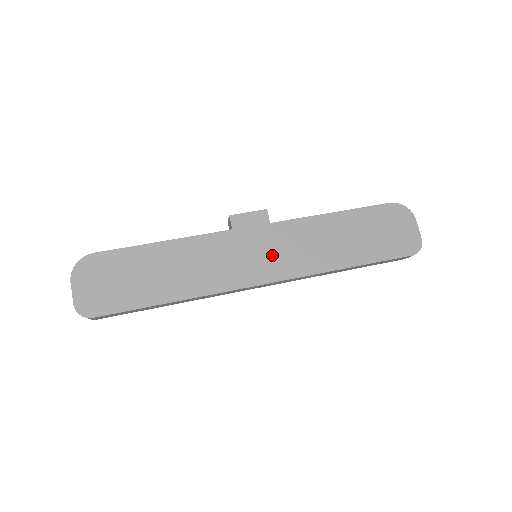
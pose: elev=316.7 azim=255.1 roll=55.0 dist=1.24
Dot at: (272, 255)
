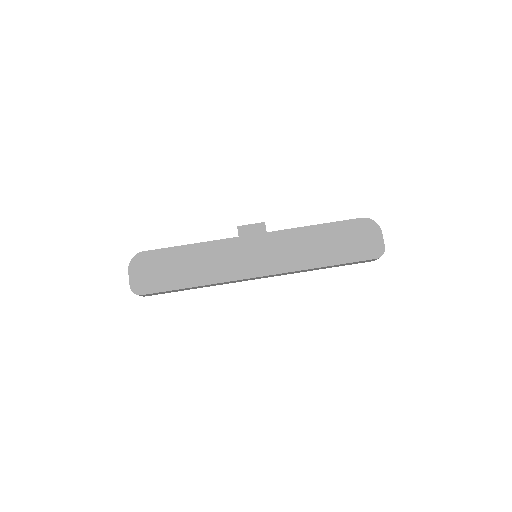
Dot at: (266, 256)
